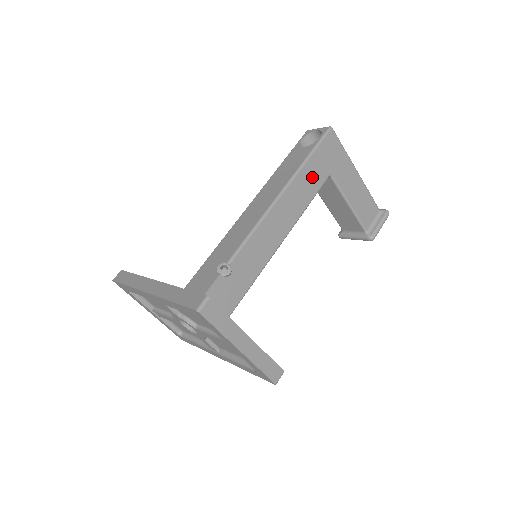
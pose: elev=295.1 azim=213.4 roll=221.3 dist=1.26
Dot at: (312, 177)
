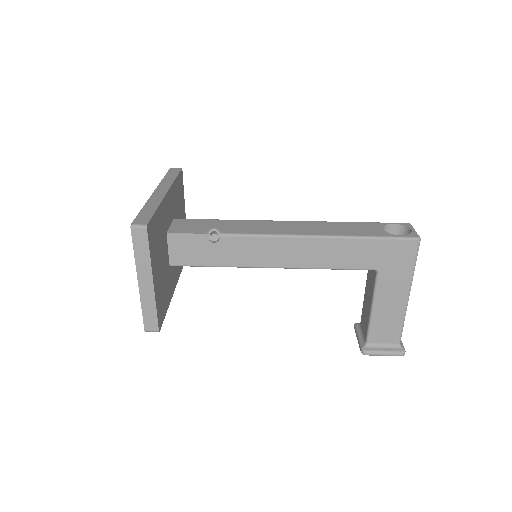
Dot at: (357, 254)
